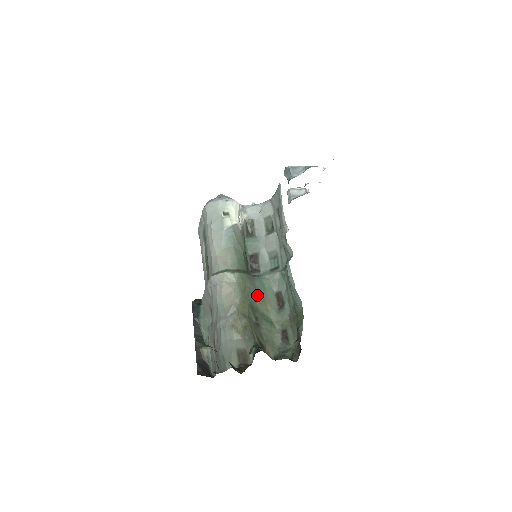
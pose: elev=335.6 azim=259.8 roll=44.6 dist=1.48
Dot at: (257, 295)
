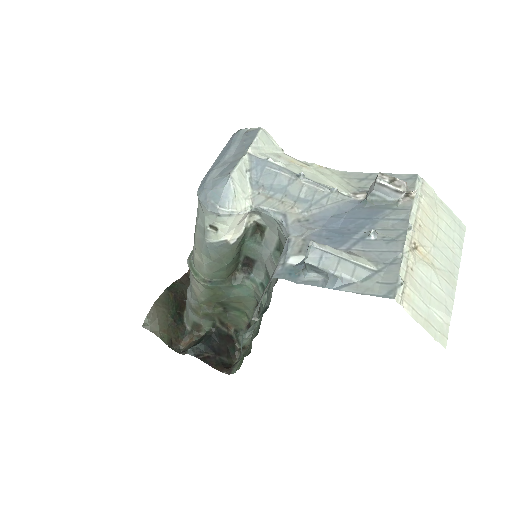
Dot at: (230, 299)
